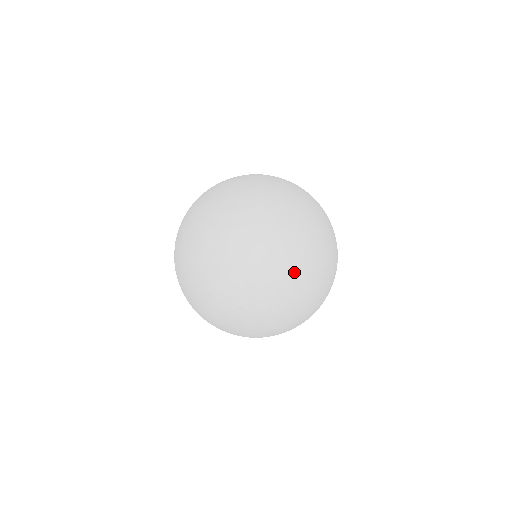
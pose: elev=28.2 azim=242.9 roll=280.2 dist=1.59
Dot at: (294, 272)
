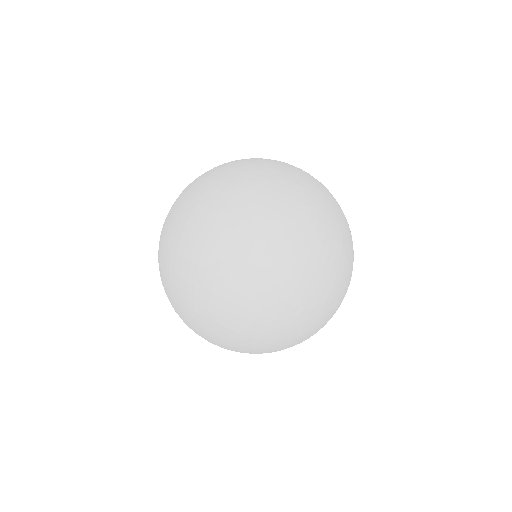
Dot at: (320, 197)
